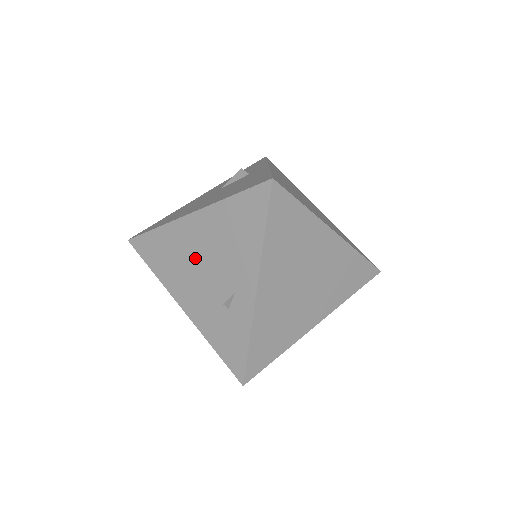
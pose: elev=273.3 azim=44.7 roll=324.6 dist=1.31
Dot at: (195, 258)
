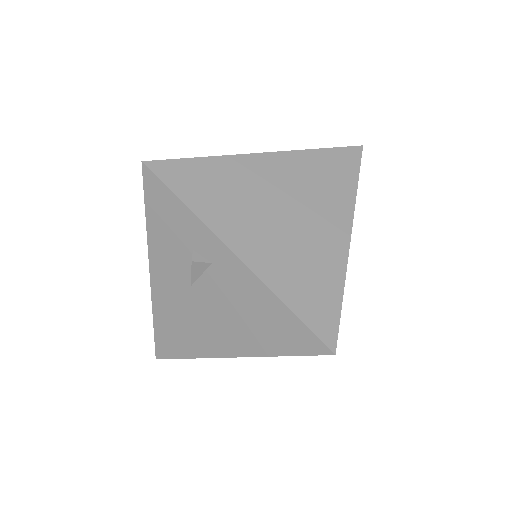
Dot at: occluded
